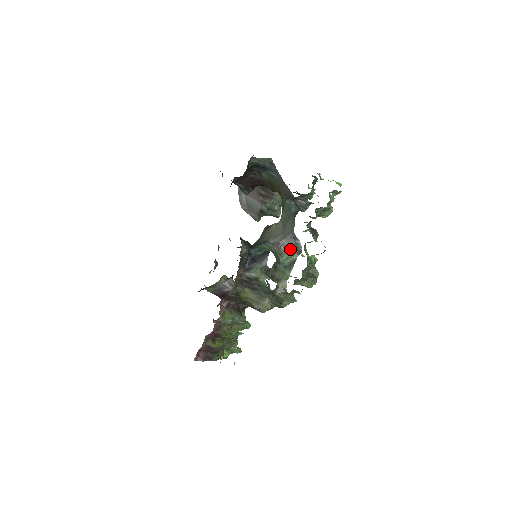
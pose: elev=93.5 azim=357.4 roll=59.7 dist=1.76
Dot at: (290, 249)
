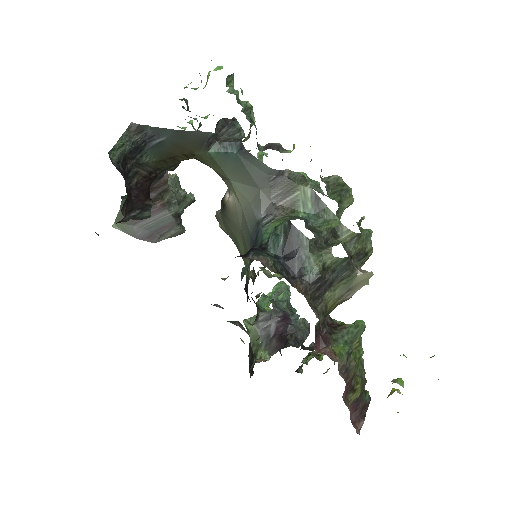
Dot at: (291, 192)
